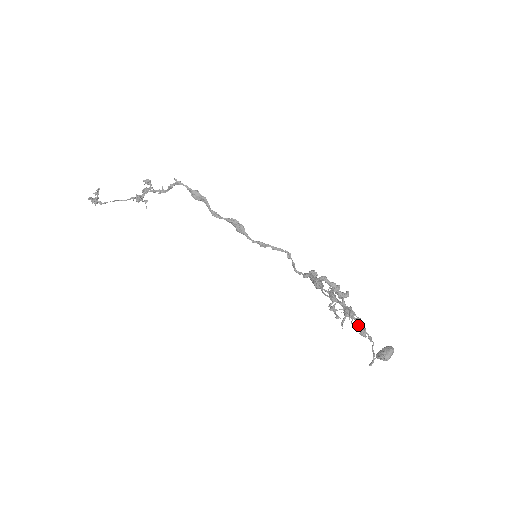
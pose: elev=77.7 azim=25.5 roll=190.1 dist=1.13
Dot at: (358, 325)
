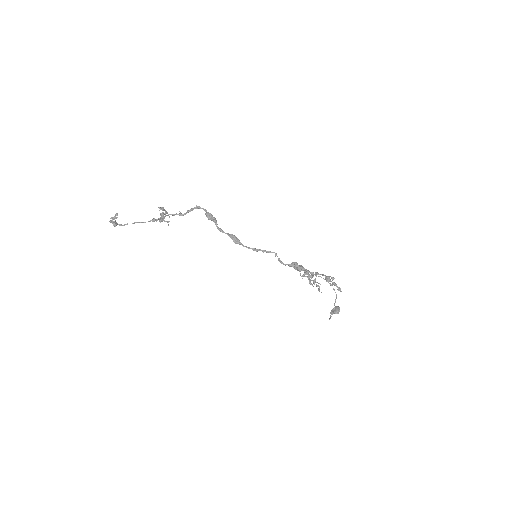
Dot at: occluded
